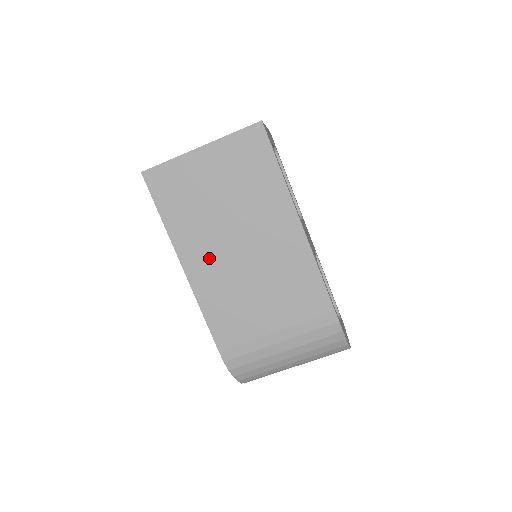
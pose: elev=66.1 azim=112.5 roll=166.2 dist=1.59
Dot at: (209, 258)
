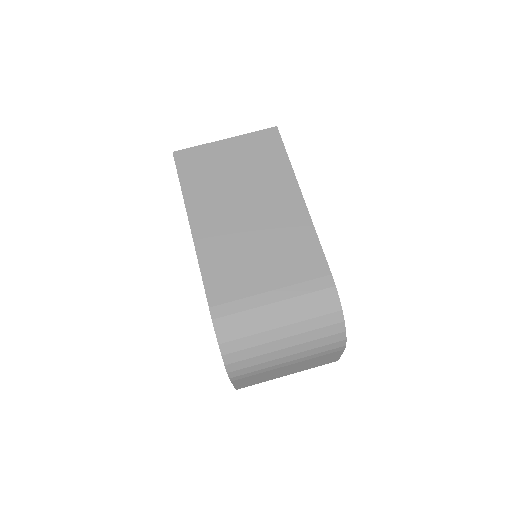
Dot at: (216, 219)
